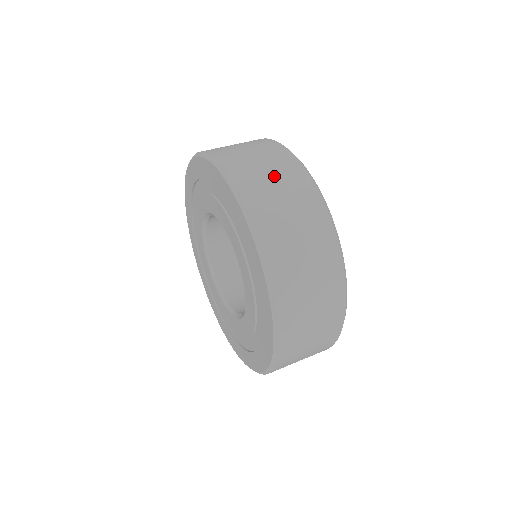
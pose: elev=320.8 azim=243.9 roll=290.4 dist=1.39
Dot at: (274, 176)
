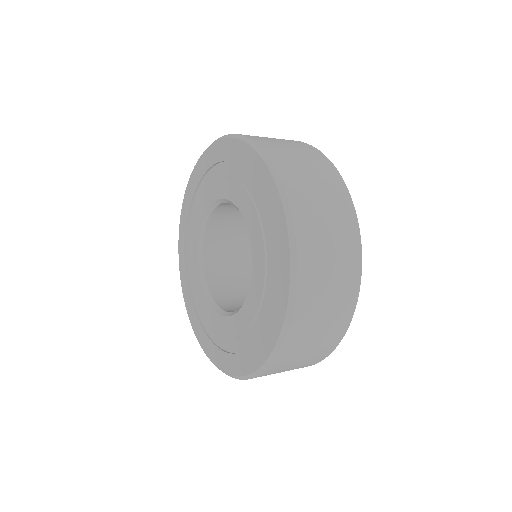
Dot at: (327, 208)
